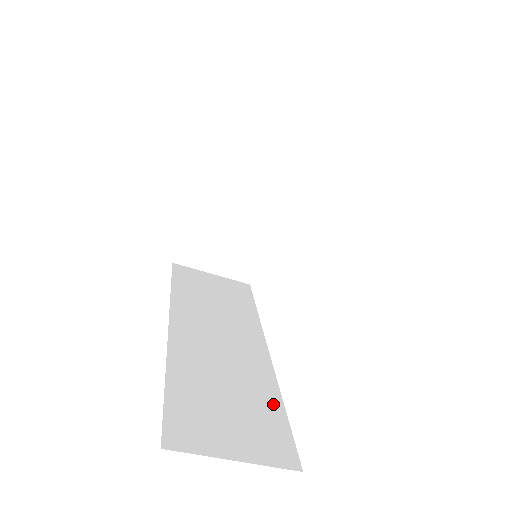
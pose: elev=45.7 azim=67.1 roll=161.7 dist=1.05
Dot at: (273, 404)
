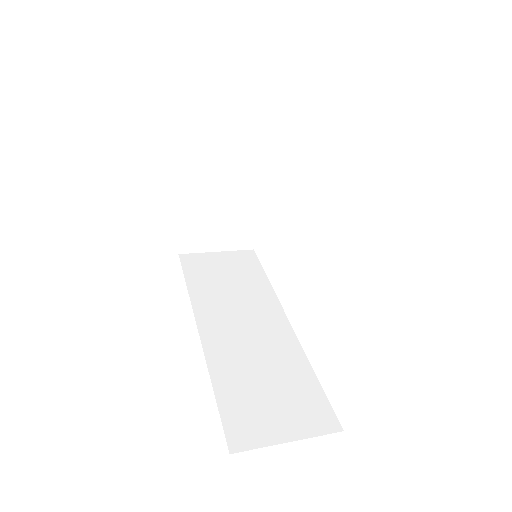
Dot at: (305, 375)
